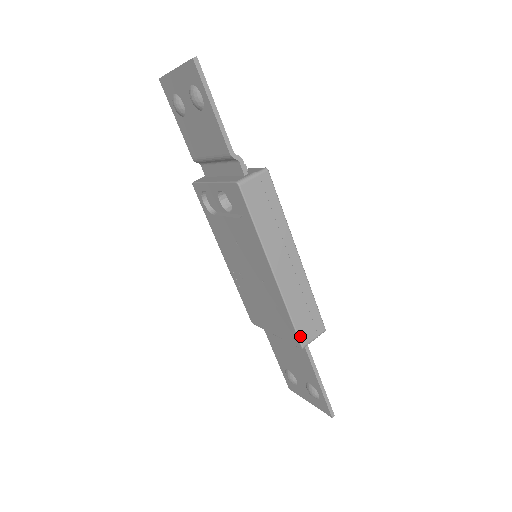
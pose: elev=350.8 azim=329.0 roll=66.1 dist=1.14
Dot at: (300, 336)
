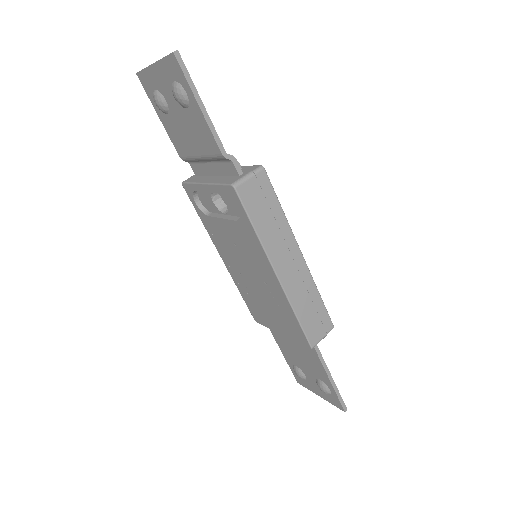
Dot at: (309, 337)
